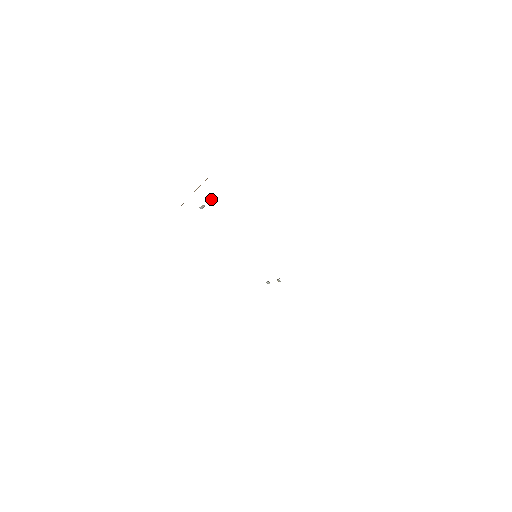
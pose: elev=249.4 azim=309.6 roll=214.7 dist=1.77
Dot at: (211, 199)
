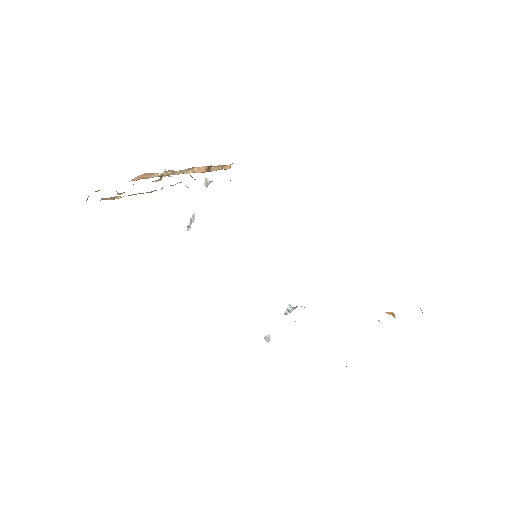
Dot at: (206, 186)
